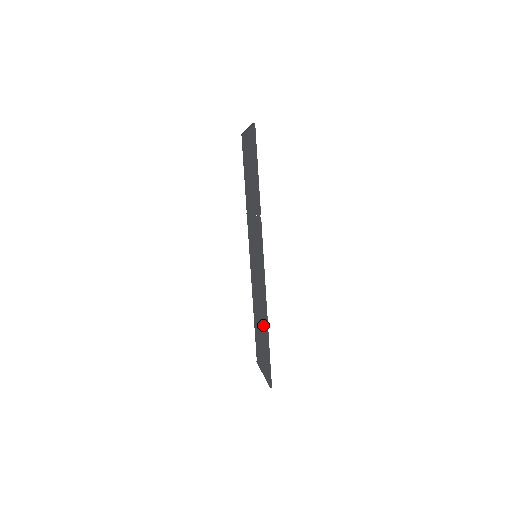
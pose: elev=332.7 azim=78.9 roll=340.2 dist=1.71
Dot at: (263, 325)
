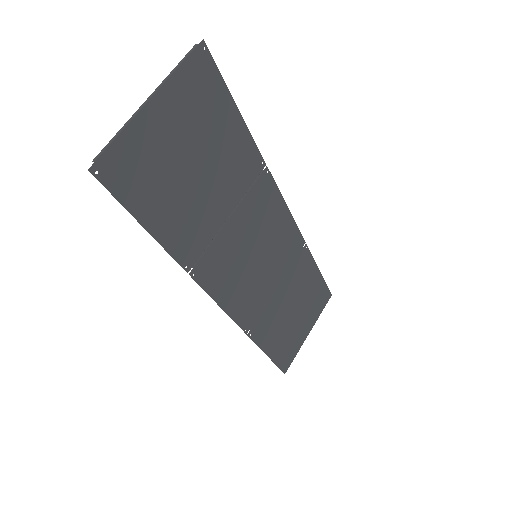
Dot at: (276, 322)
